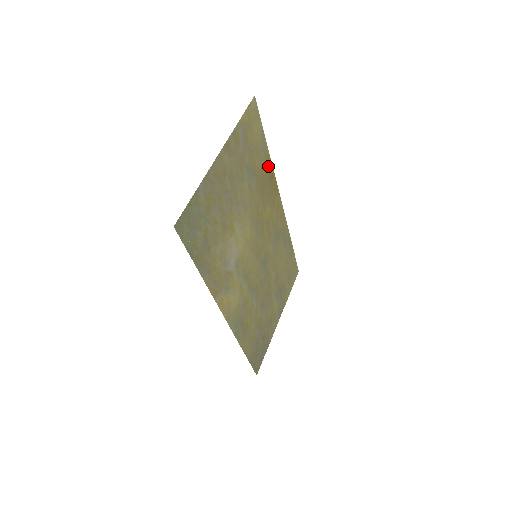
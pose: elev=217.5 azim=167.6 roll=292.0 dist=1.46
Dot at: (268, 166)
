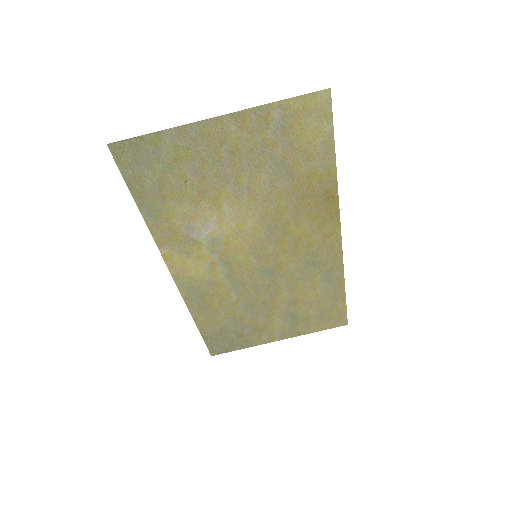
Dot at: (327, 182)
